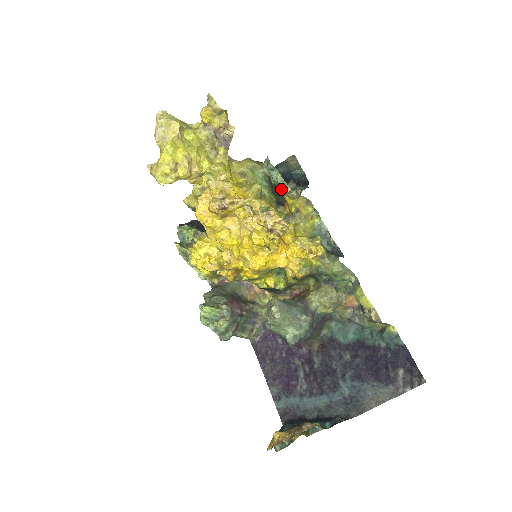
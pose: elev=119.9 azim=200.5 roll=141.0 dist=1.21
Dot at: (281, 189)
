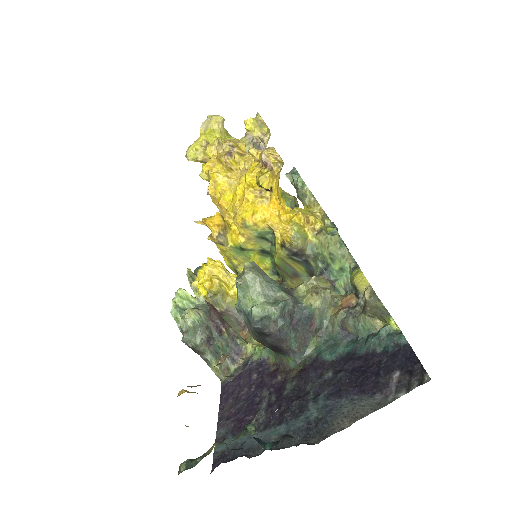
Dot at: (300, 195)
